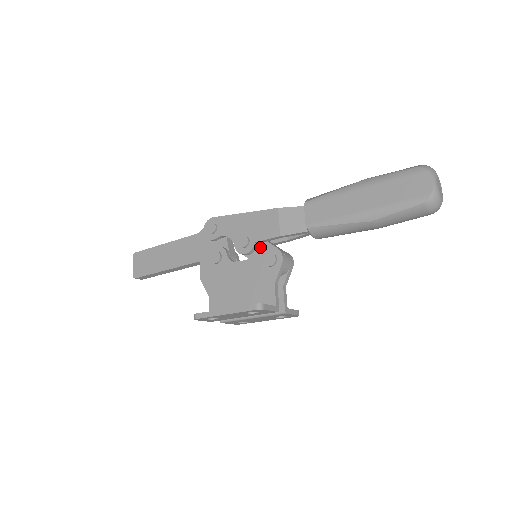
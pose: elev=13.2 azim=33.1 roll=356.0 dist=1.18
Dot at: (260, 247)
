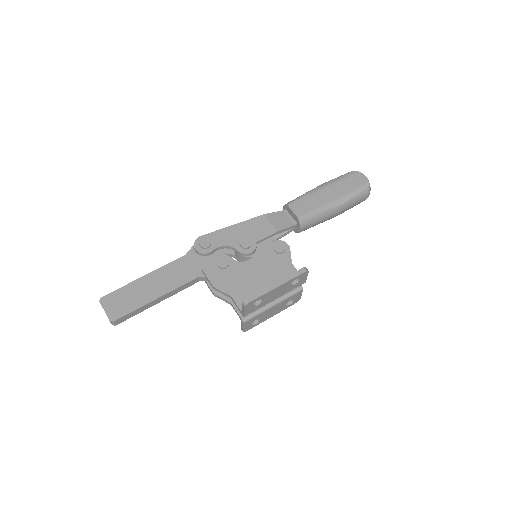
Dot at: (260, 246)
